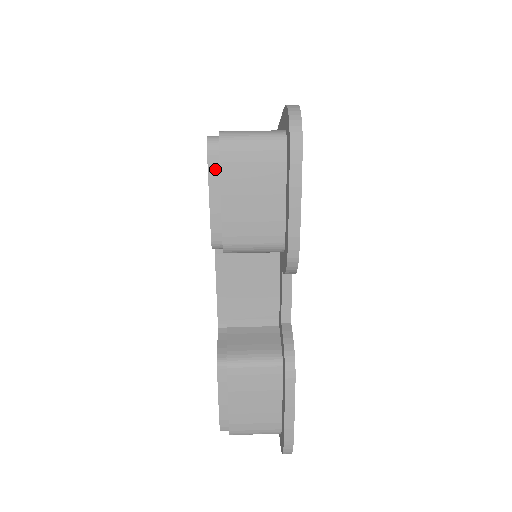
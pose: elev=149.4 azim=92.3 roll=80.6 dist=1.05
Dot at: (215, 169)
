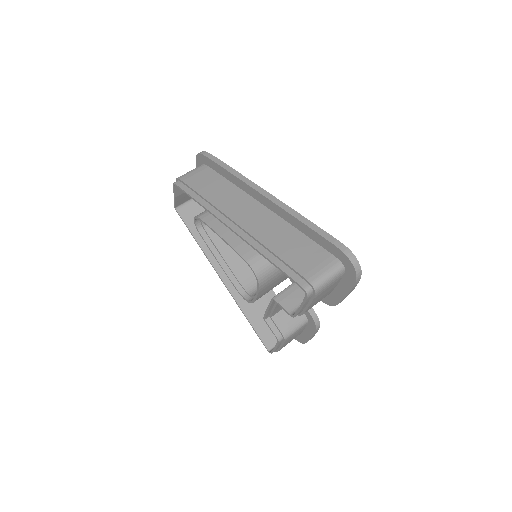
Dot at: (308, 300)
